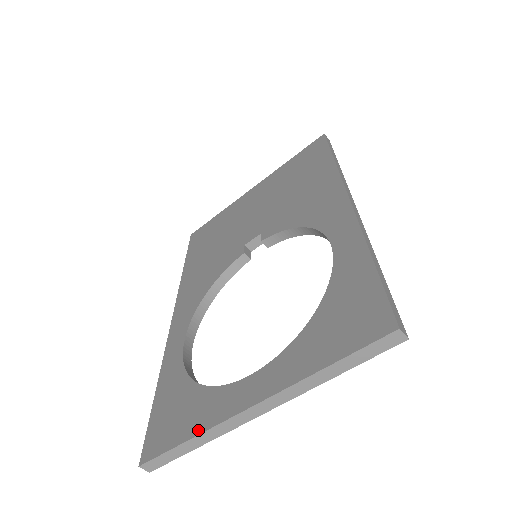
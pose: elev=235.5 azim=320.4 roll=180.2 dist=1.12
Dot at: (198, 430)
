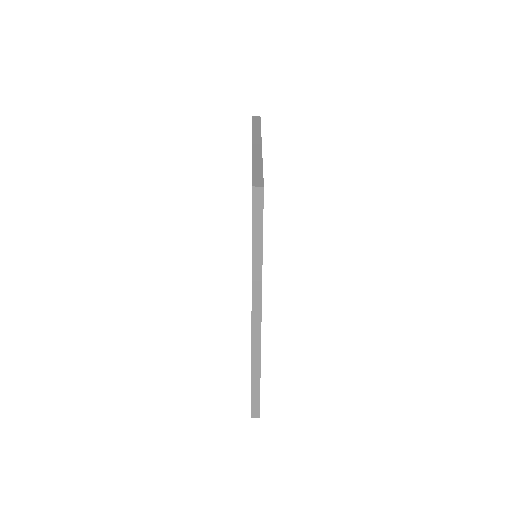
Dot at: occluded
